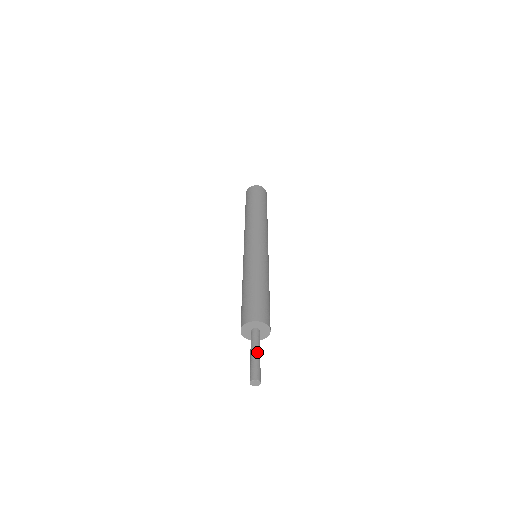
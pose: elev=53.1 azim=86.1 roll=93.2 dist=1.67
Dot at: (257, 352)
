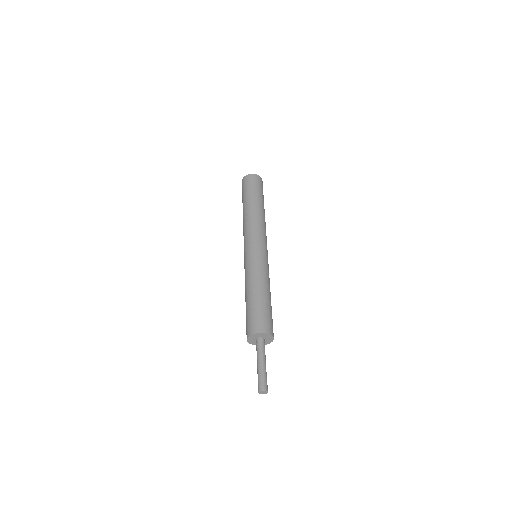
Dot at: (264, 362)
